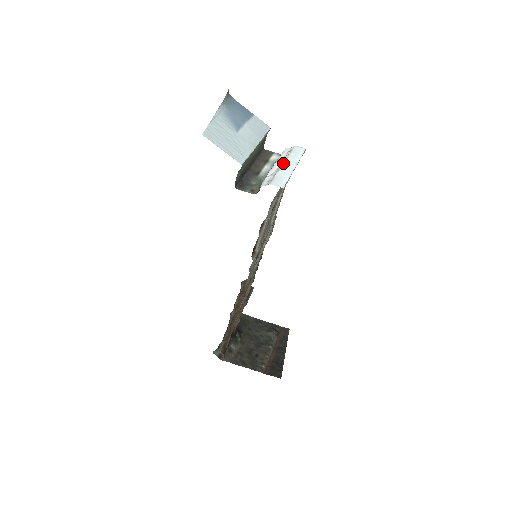
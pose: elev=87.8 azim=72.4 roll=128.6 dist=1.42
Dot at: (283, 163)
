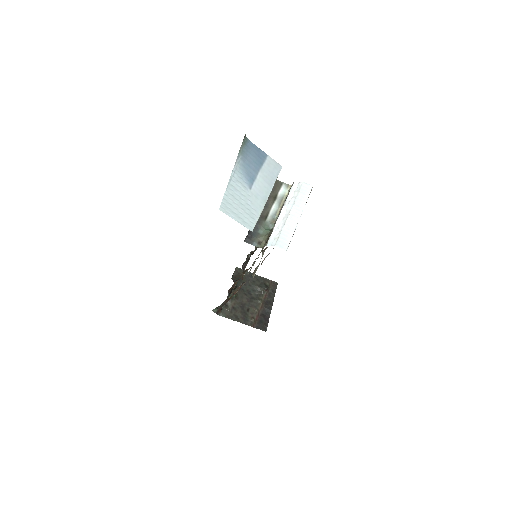
Dot at: (290, 212)
